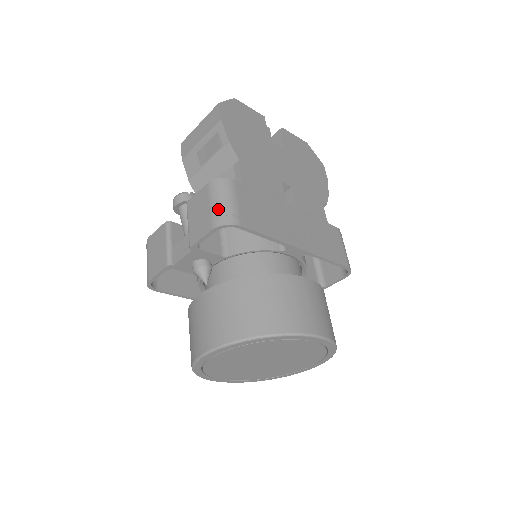
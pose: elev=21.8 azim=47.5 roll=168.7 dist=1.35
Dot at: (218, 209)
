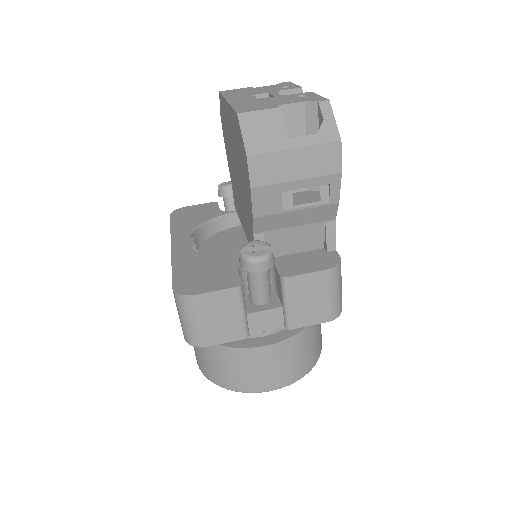
Dot at: (336, 301)
